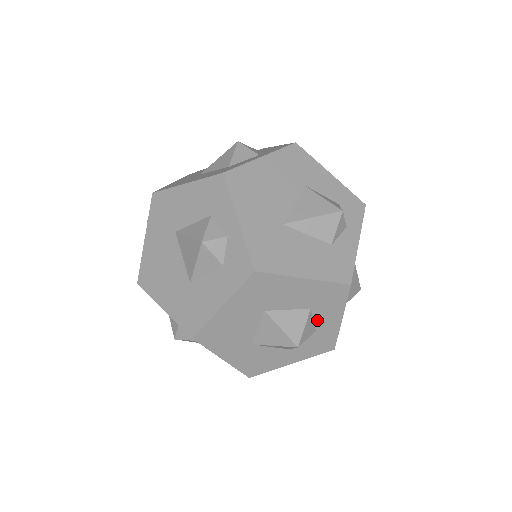
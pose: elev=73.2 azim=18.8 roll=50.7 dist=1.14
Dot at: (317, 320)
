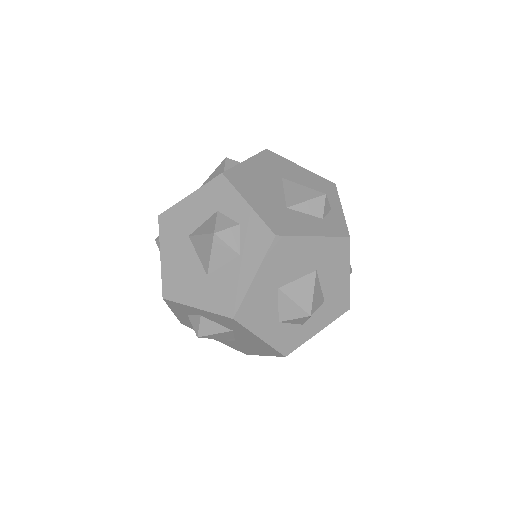
Dot at: (314, 316)
